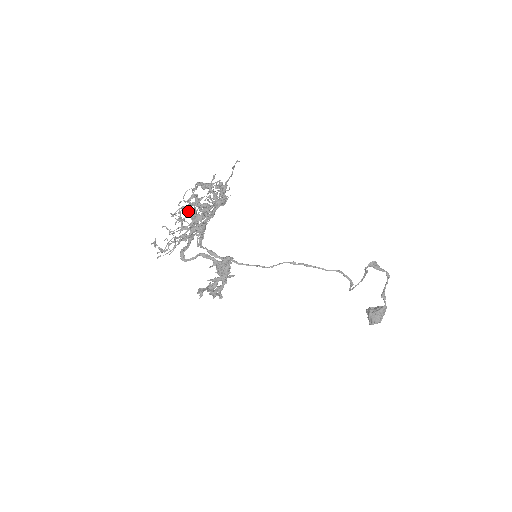
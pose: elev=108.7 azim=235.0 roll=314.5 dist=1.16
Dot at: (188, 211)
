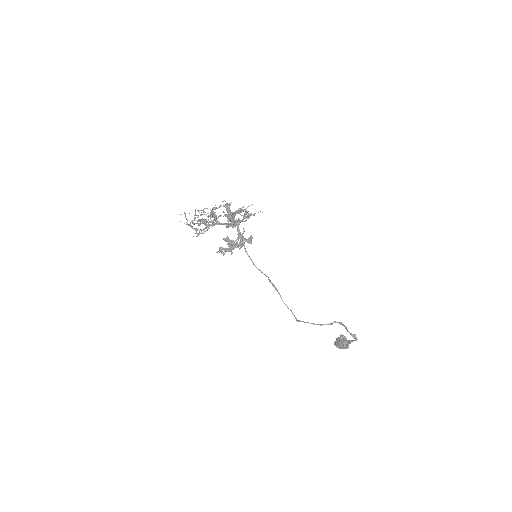
Dot at: (199, 219)
